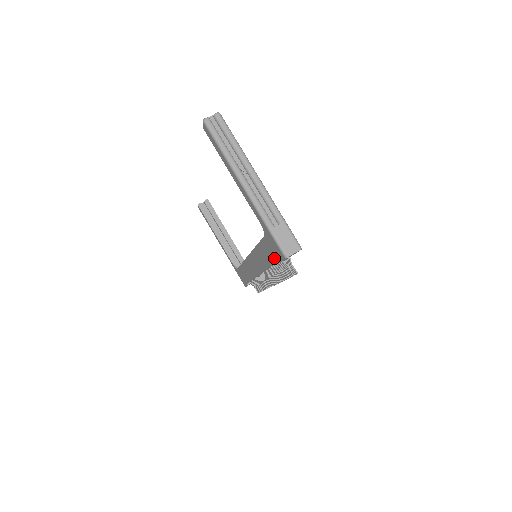
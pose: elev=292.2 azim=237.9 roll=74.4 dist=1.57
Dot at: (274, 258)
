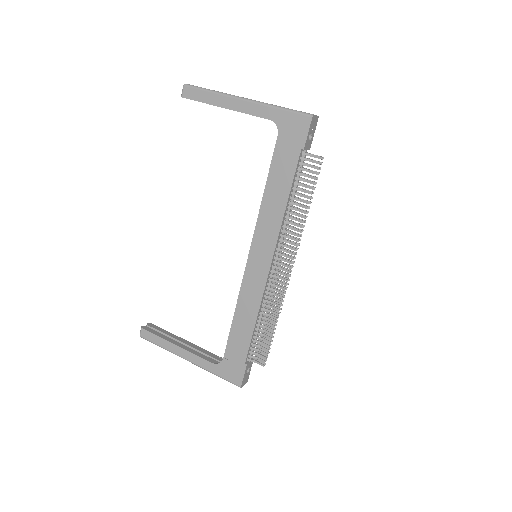
Dot at: (296, 153)
